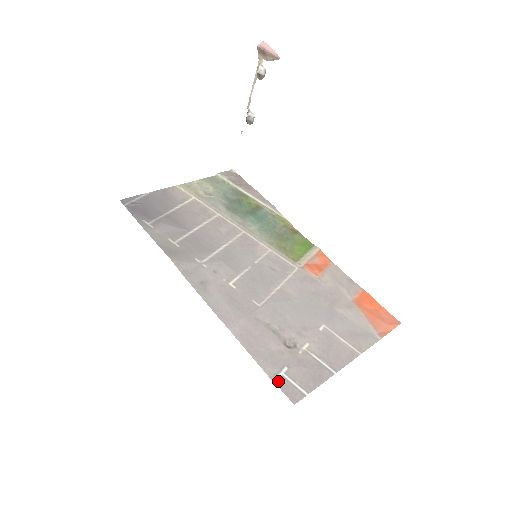
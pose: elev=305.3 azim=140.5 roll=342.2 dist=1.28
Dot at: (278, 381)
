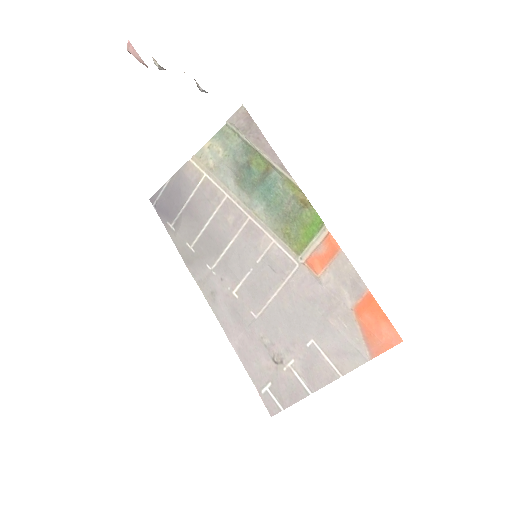
Dot at: (262, 395)
